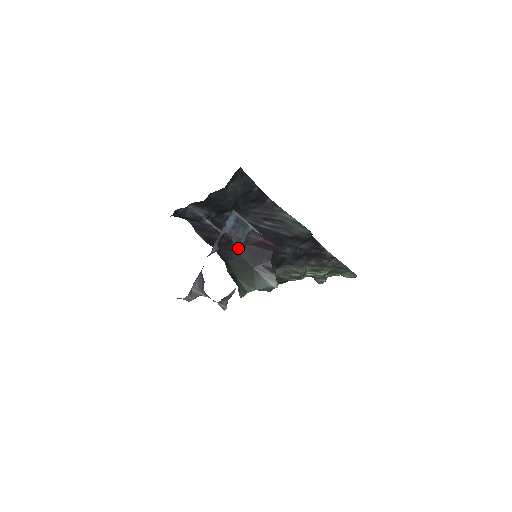
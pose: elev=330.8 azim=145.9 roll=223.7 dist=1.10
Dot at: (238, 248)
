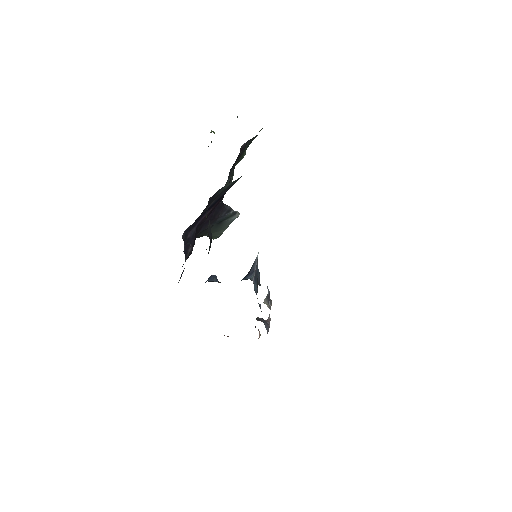
Dot at: (199, 231)
